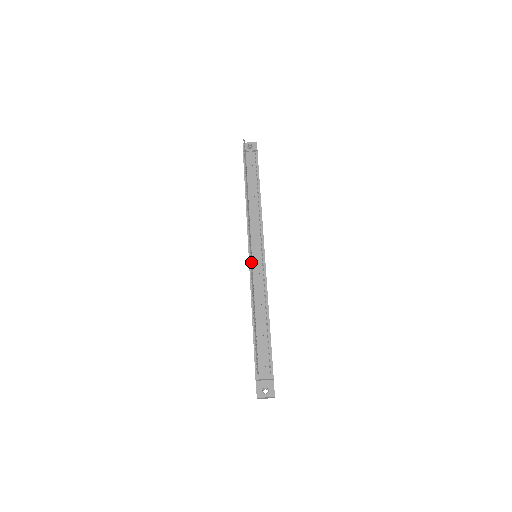
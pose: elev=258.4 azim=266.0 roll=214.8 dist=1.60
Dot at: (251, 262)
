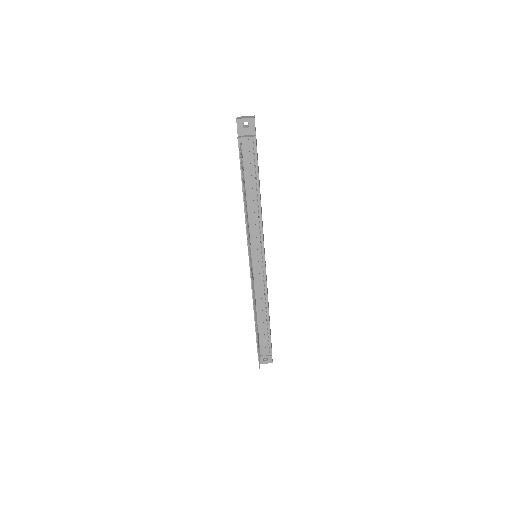
Dot at: occluded
